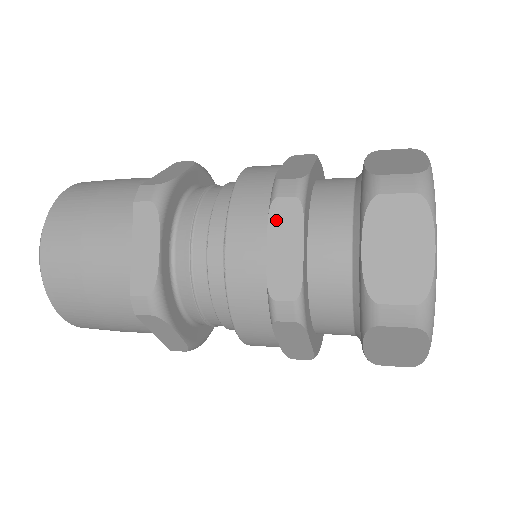
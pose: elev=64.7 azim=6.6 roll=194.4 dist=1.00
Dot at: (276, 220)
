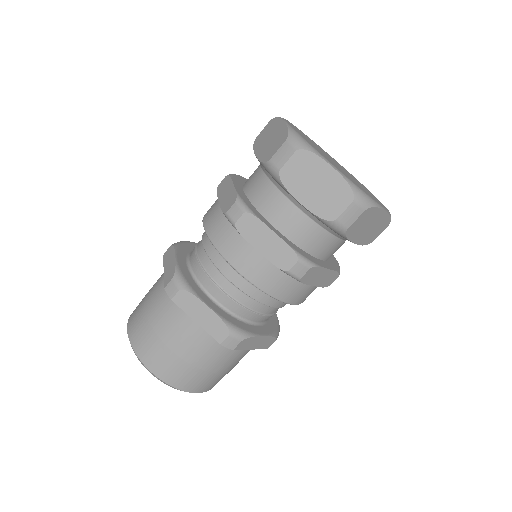
Dot at: (247, 234)
